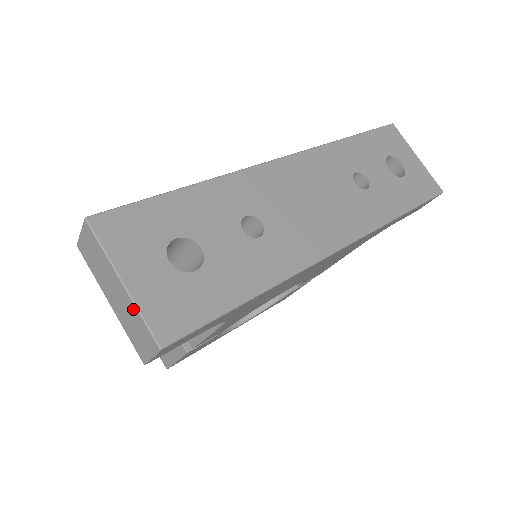
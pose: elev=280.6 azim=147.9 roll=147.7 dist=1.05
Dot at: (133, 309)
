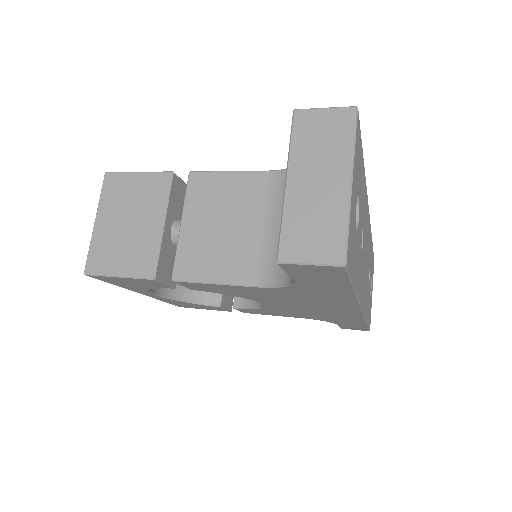
Dot at: (340, 212)
